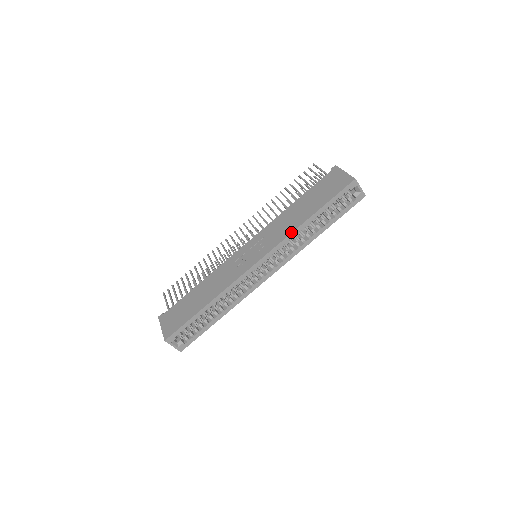
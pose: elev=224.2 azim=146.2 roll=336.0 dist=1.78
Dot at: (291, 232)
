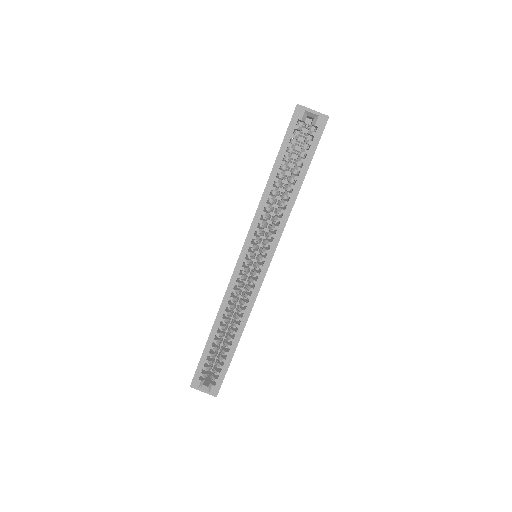
Dot at: occluded
